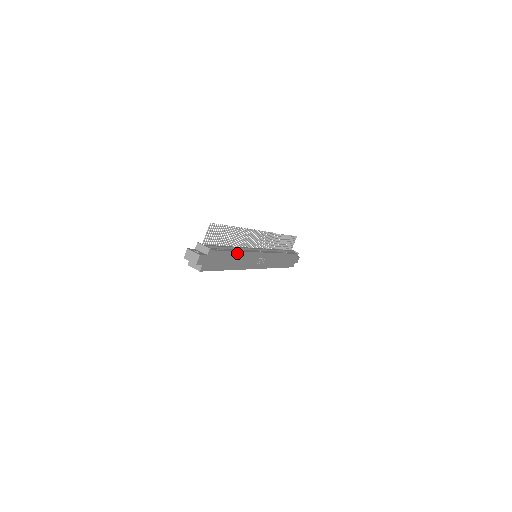
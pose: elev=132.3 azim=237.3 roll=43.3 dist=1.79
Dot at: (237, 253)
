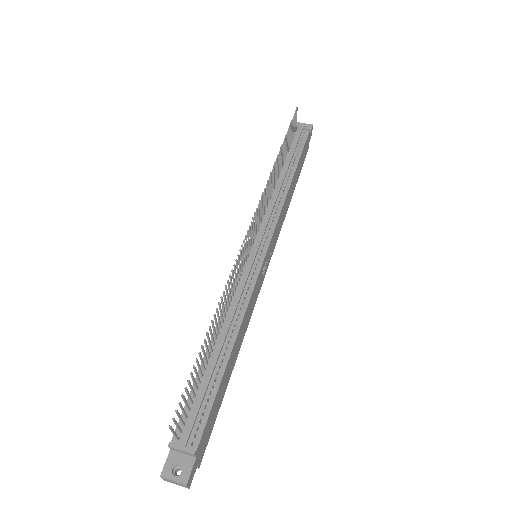
Dot at: (233, 348)
